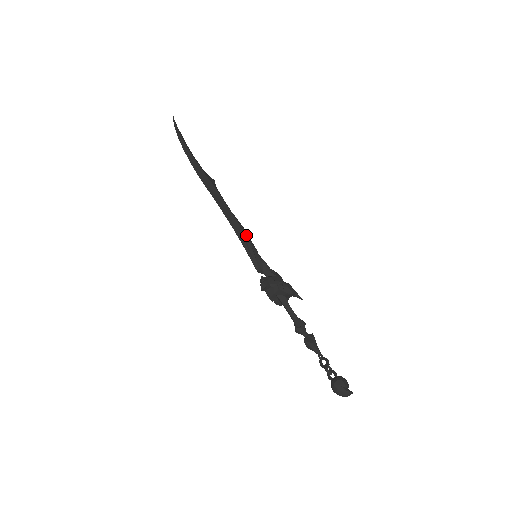
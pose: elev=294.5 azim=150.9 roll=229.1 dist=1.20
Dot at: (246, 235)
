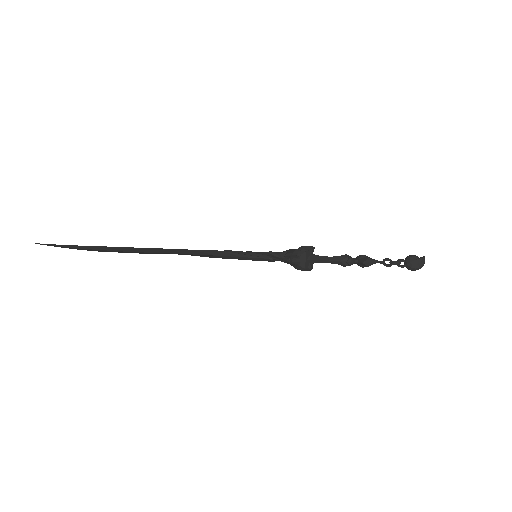
Dot at: (229, 251)
